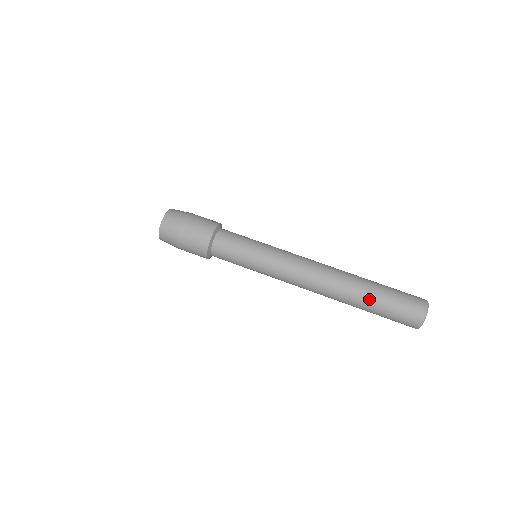
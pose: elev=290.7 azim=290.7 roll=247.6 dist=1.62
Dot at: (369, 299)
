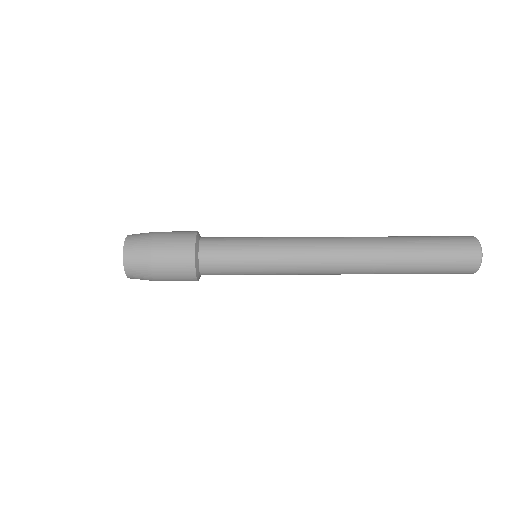
Dot at: (410, 245)
